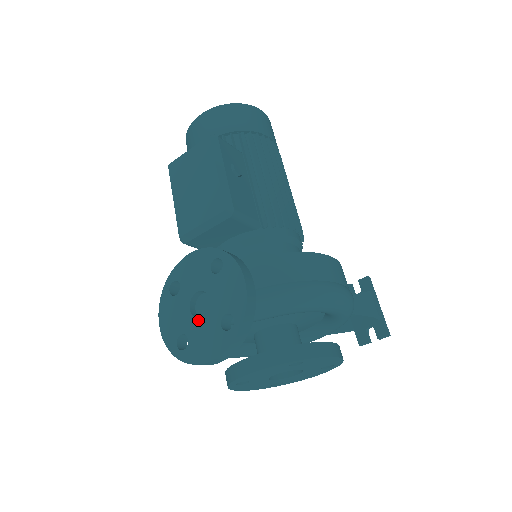
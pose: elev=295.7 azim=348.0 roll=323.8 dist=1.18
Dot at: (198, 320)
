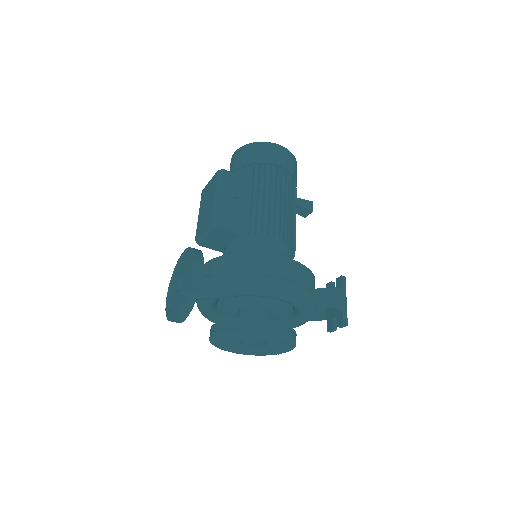
Dot at: (177, 293)
